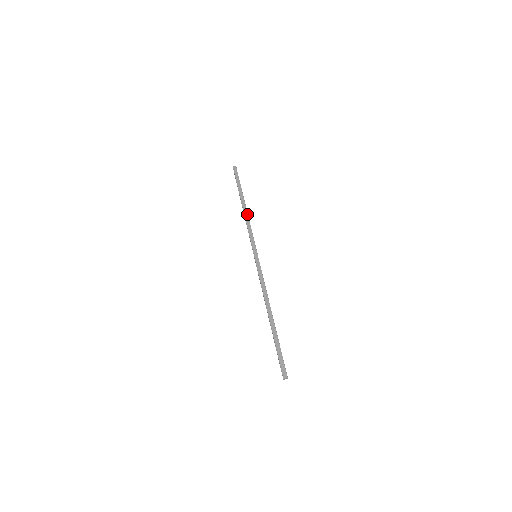
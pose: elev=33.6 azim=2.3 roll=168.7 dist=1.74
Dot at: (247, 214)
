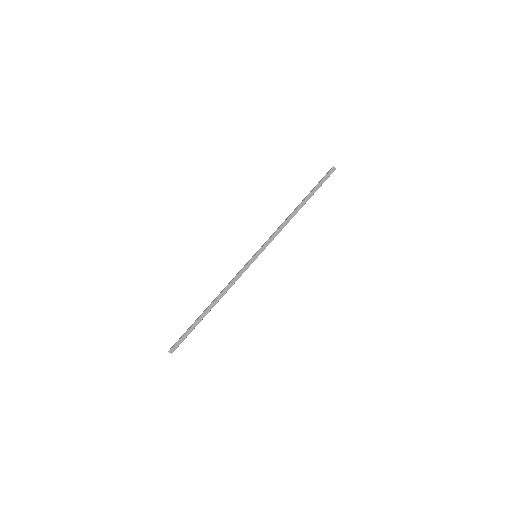
Dot at: occluded
